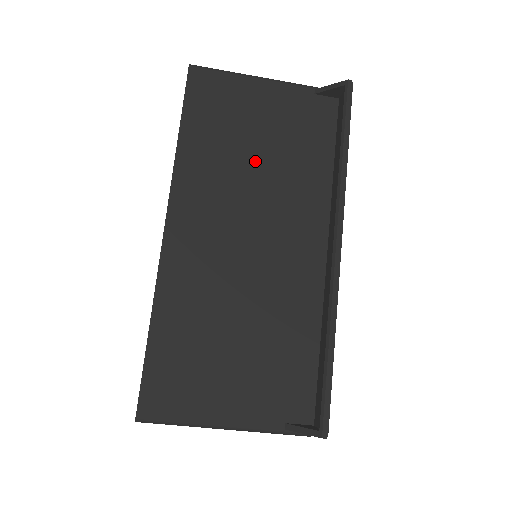
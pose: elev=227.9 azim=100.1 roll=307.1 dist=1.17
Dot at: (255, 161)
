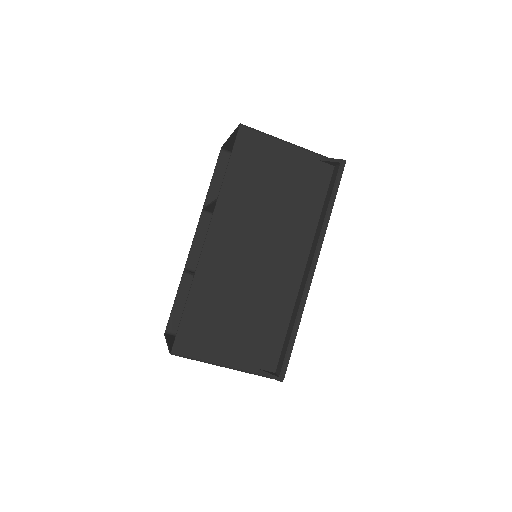
Dot at: (271, 201)
